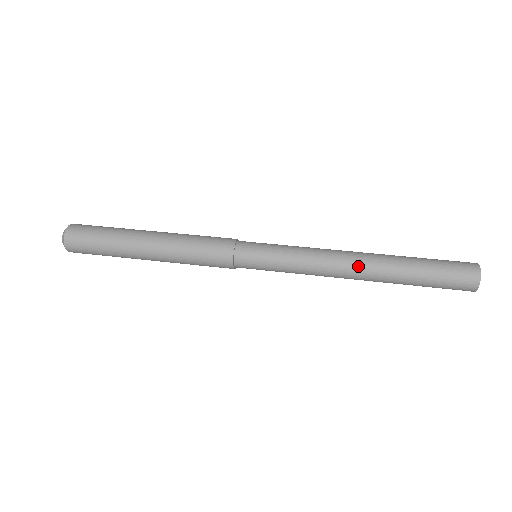
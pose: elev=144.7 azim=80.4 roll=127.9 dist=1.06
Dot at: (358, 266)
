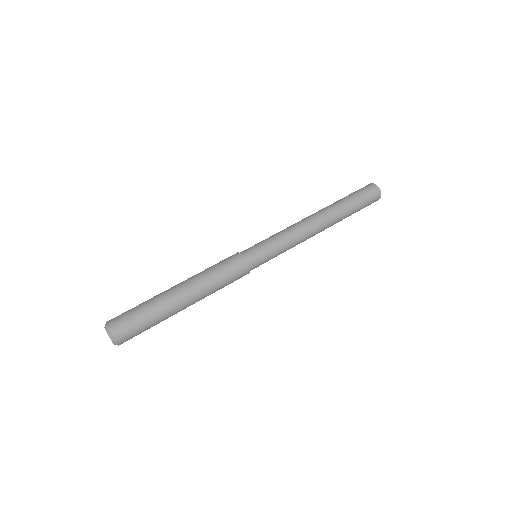
Dot at: (322, 229)
